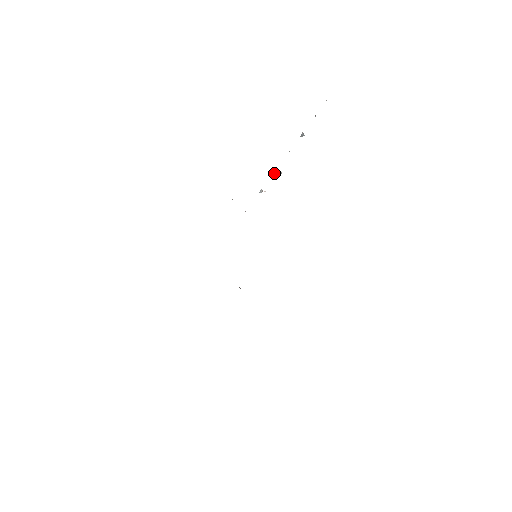
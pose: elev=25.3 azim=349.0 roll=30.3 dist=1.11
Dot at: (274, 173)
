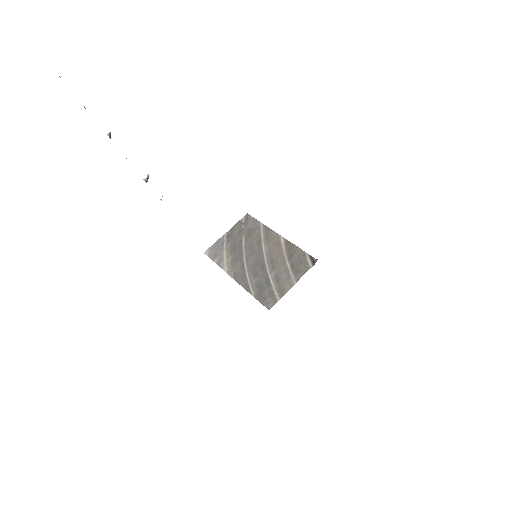
Dot at: occluded
